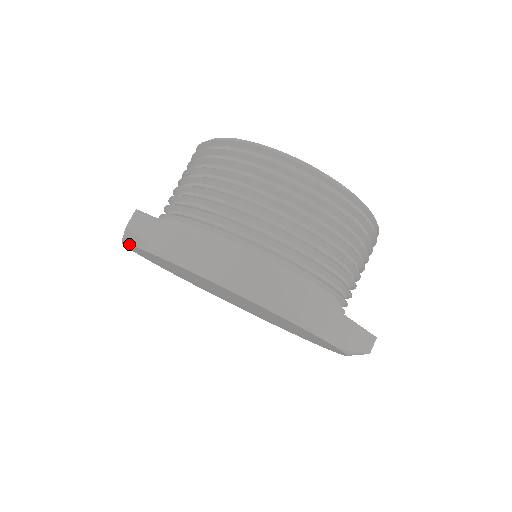
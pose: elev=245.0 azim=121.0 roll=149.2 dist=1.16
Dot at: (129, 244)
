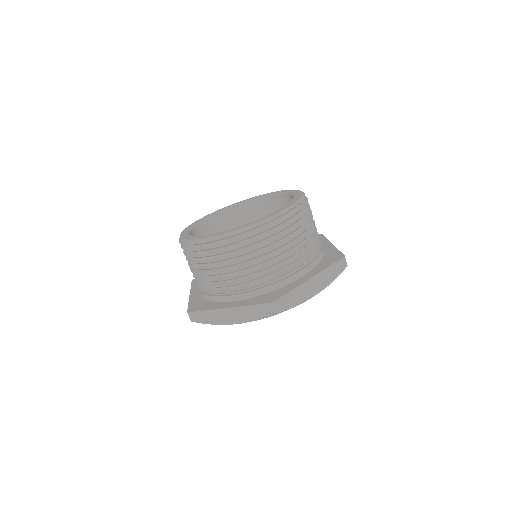
Dot at: occluded
